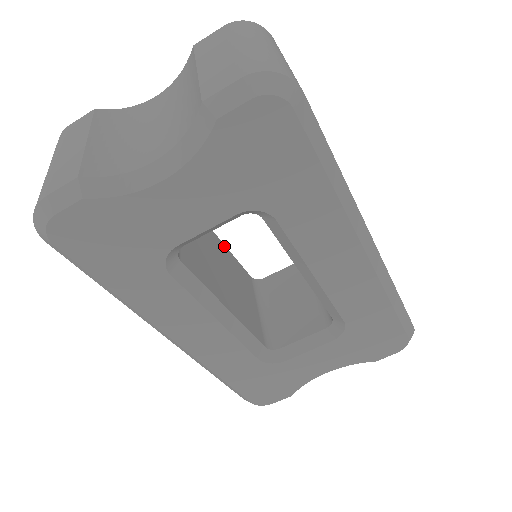
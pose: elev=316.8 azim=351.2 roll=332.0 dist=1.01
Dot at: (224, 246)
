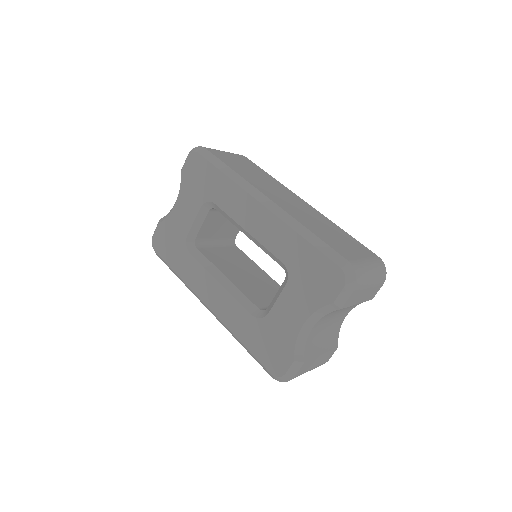
Dot at: (269, 277)
